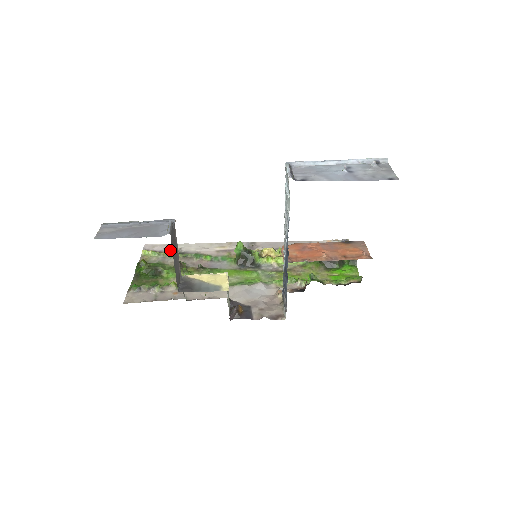
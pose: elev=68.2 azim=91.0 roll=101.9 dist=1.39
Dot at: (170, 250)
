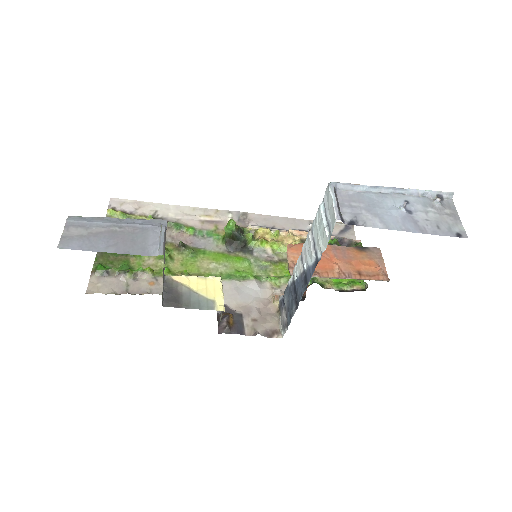
Dot at: (143, 212)
